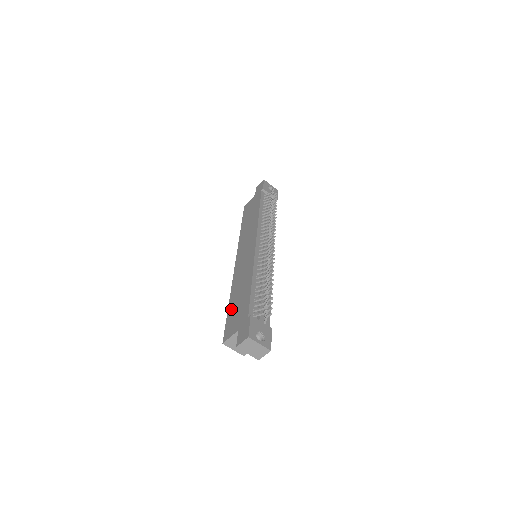
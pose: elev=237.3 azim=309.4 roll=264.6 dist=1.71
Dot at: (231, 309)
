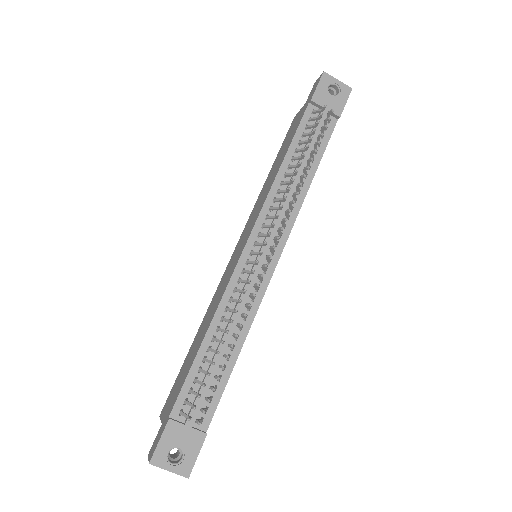
Dot at: (185, 361)
